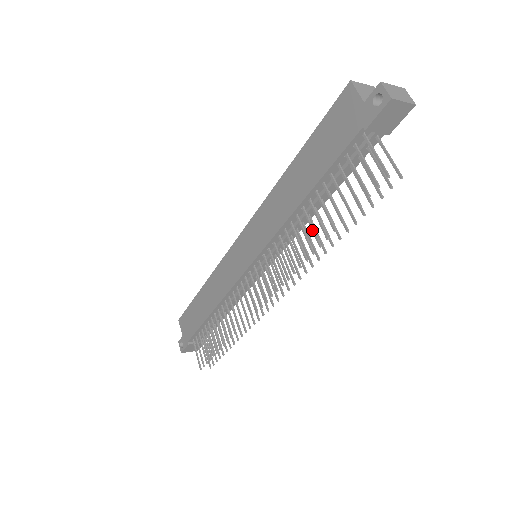
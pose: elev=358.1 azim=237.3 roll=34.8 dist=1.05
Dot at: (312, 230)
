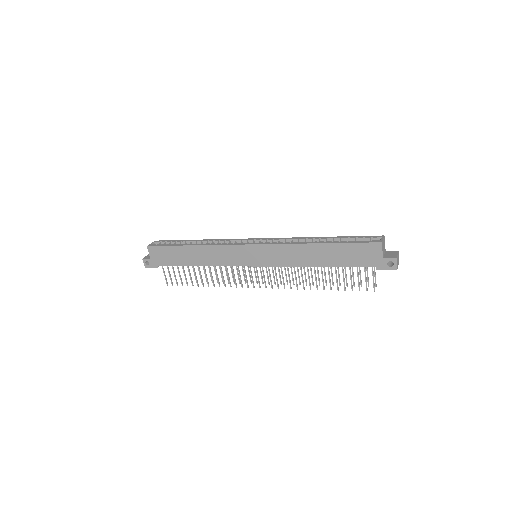
Dot at: (316, 280)
